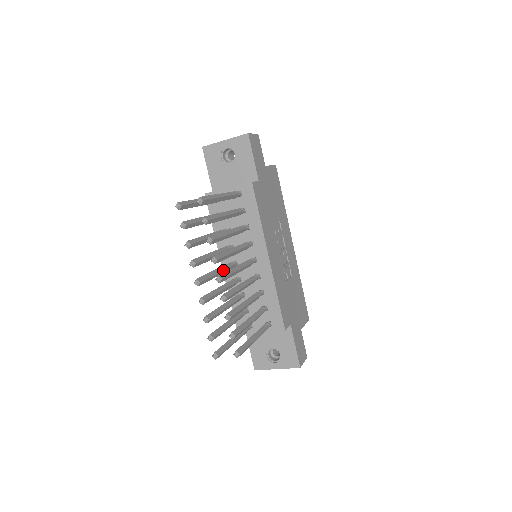
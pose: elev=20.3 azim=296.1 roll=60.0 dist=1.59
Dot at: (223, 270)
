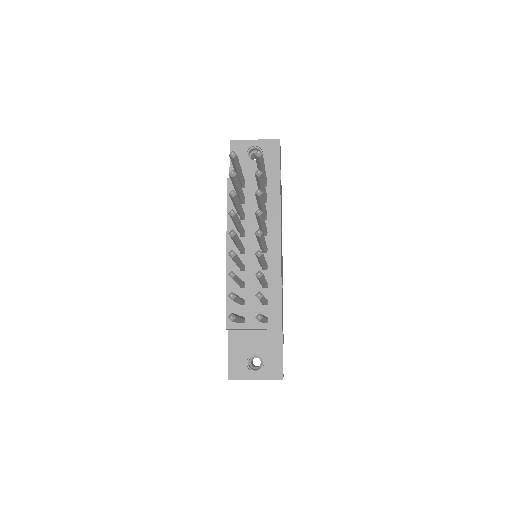
Dot at: occluded
